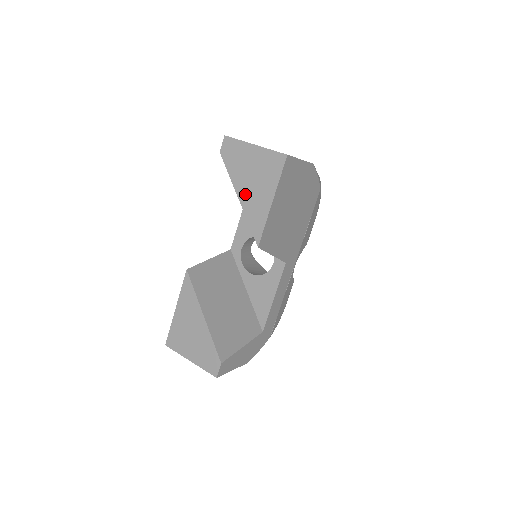
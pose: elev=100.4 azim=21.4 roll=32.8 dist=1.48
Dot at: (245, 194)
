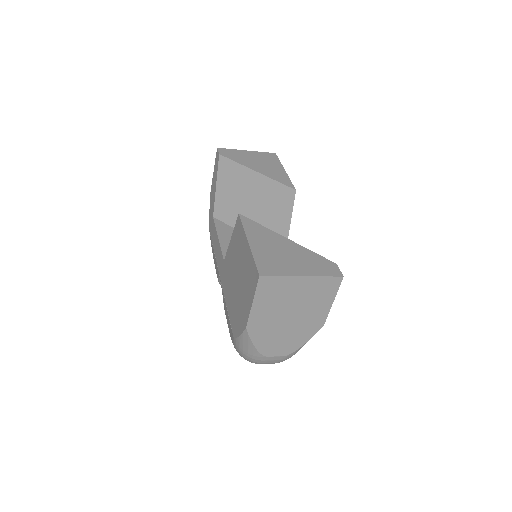
Dot at: (260, 169)
